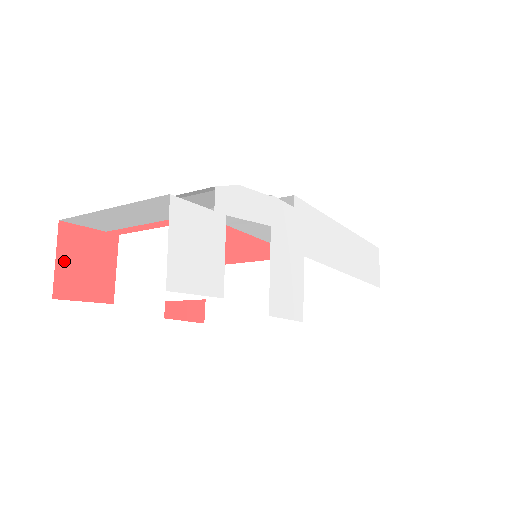
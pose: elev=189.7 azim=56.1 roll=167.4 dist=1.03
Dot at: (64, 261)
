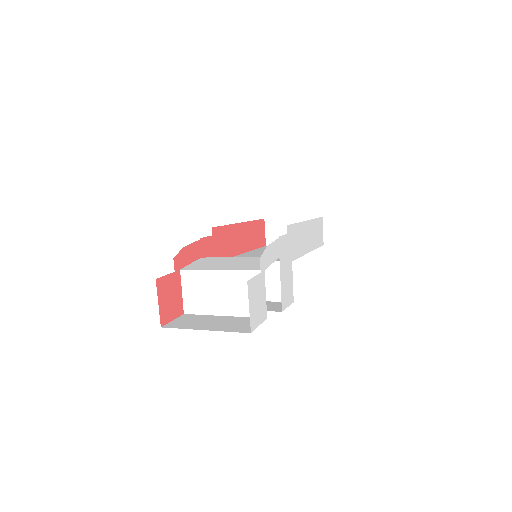
Dot at: (161, 302)
